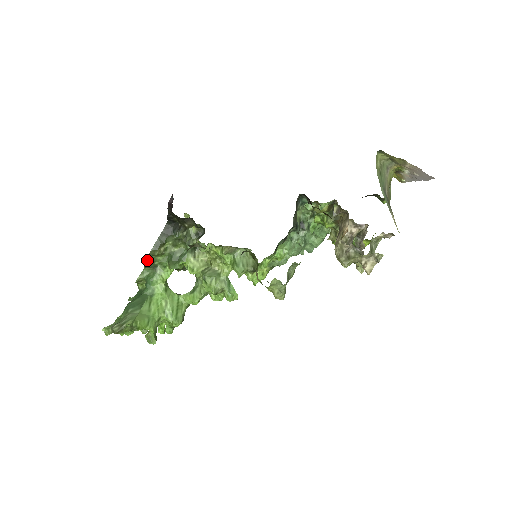
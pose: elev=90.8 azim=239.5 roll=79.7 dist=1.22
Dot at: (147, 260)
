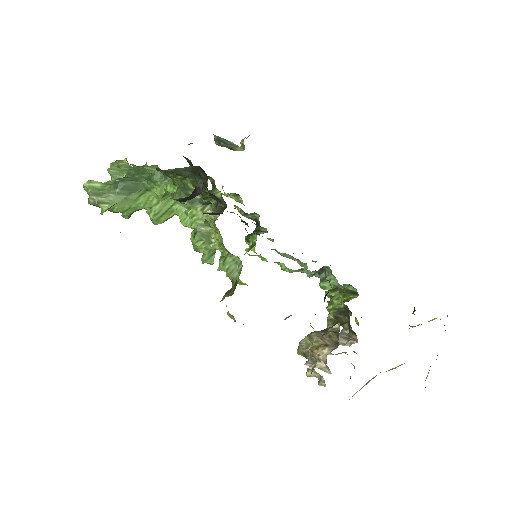
Dot at: (160, 169)
